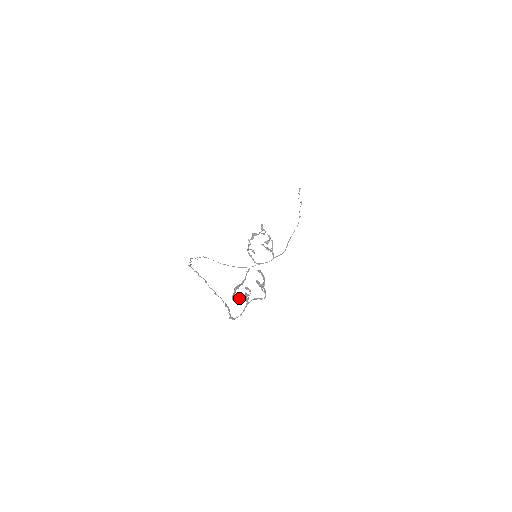
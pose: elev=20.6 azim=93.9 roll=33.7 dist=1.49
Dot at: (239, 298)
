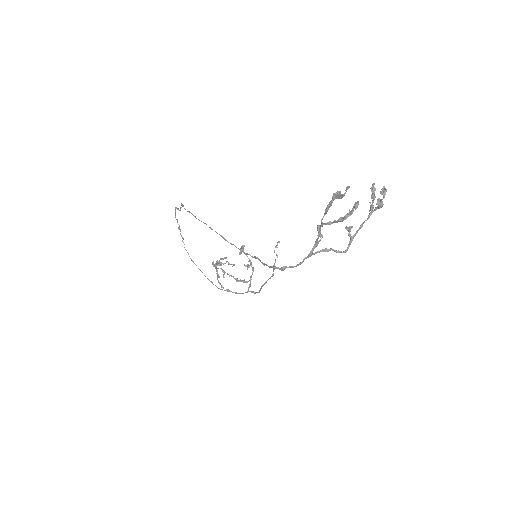
Dot at: occluded
